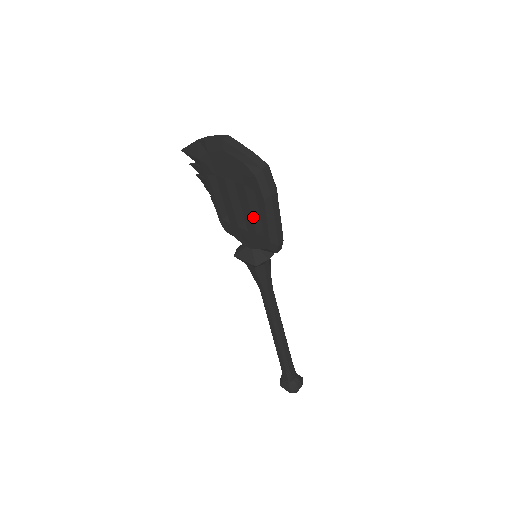
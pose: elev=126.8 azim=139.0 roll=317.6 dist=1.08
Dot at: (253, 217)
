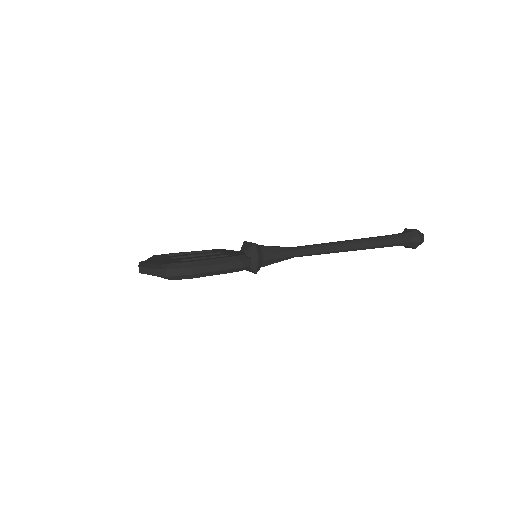
Dot at: occluded
